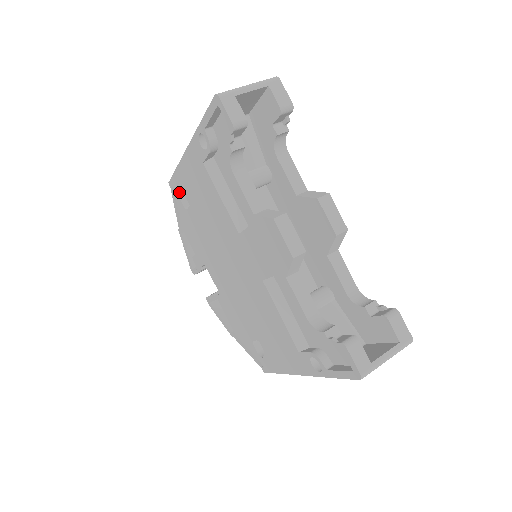
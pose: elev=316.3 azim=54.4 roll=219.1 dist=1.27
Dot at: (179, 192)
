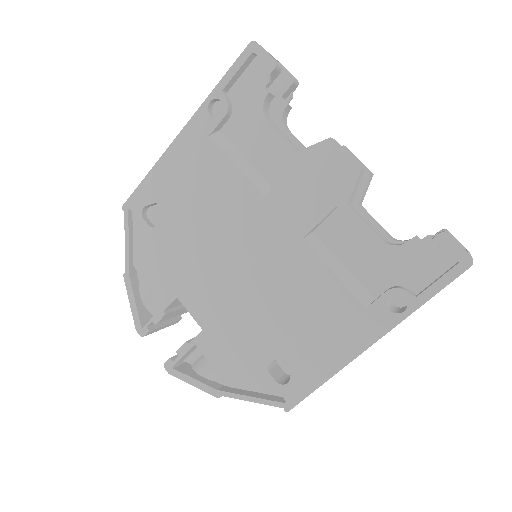
Dot at: (143, 209)
